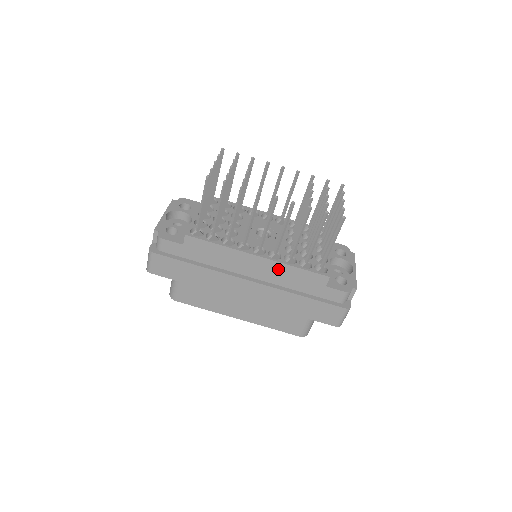
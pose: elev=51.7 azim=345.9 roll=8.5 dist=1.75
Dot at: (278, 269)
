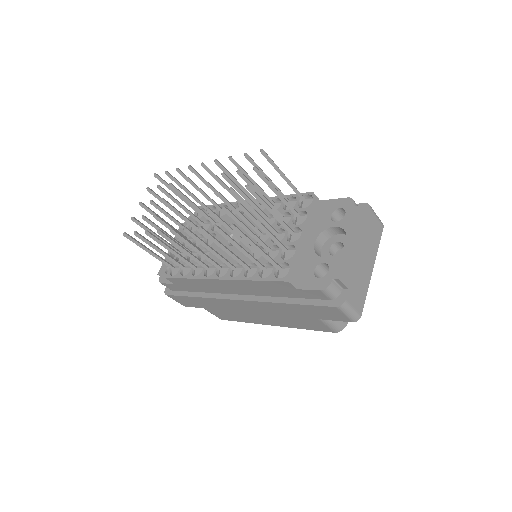
Dot at: (245, 285)
